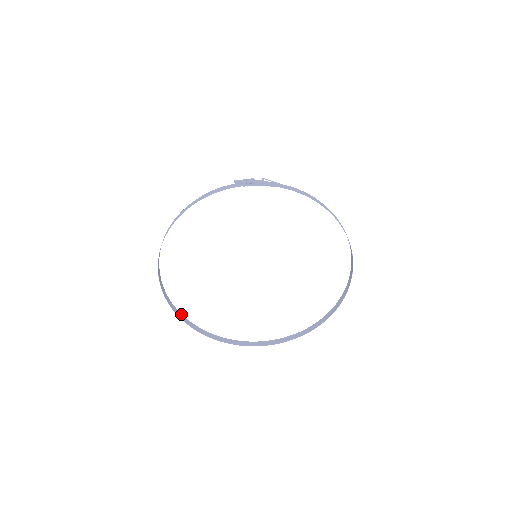
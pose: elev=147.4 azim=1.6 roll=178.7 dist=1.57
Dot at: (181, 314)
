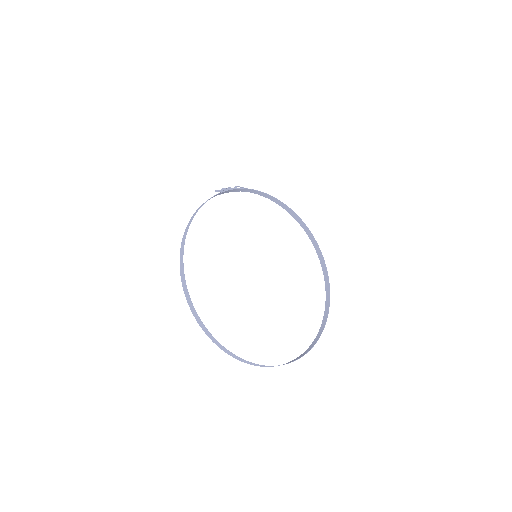
Dot at: (222, 349)
